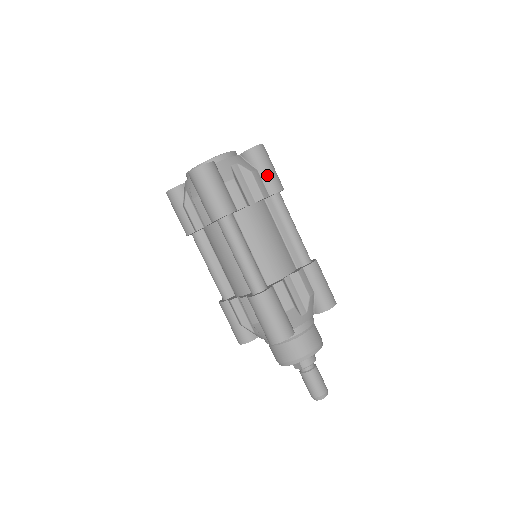
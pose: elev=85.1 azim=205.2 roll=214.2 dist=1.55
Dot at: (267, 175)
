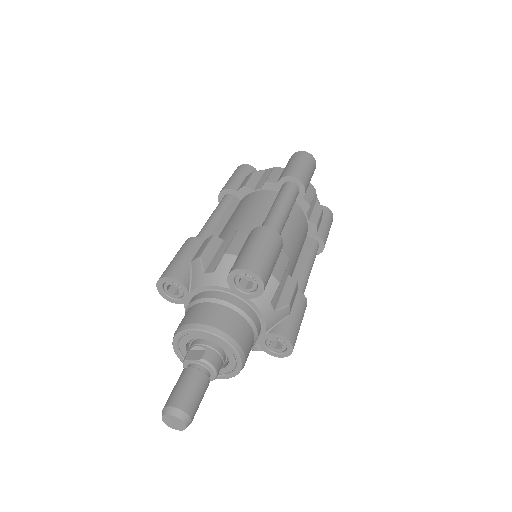
Dot at: (325, 227)
